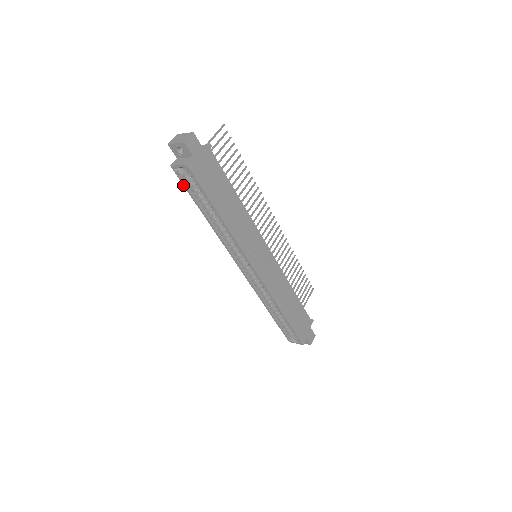
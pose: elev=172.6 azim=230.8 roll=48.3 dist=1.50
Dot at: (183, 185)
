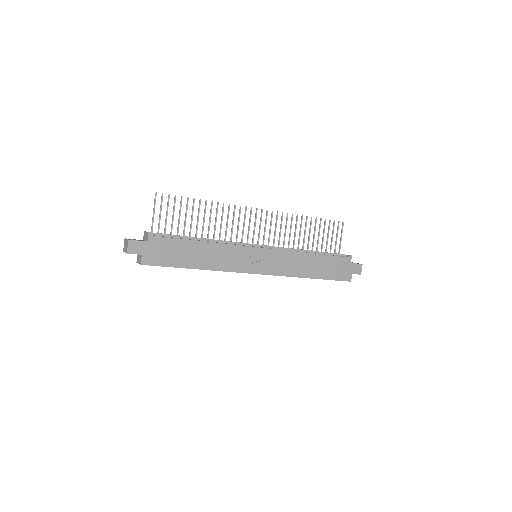
Dot at: occluded
